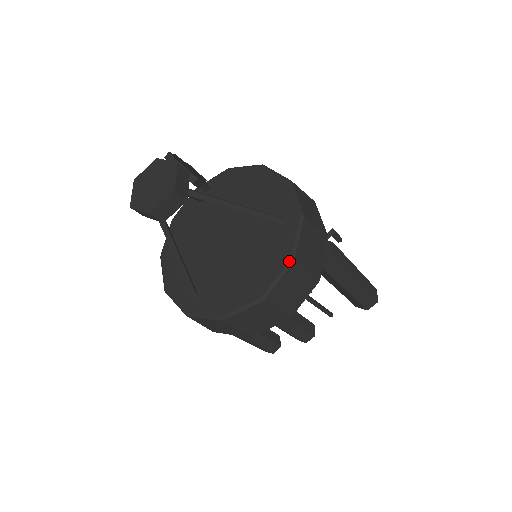
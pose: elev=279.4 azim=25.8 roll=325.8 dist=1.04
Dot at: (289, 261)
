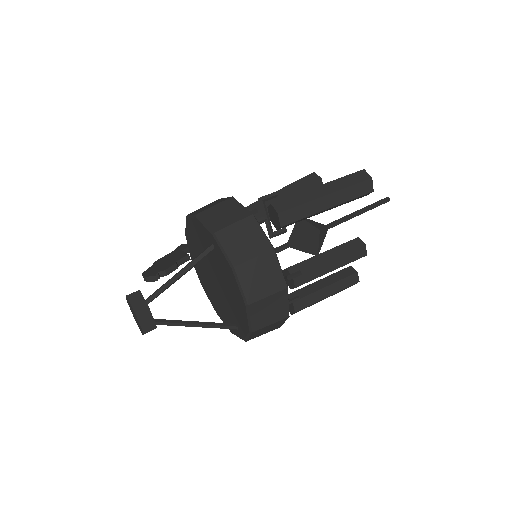
Dot at: (232, 270)
